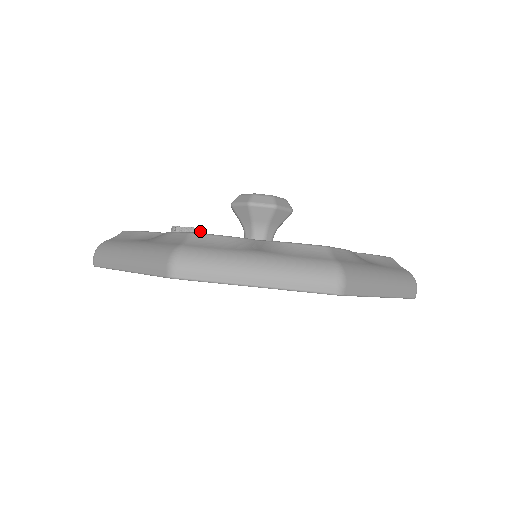
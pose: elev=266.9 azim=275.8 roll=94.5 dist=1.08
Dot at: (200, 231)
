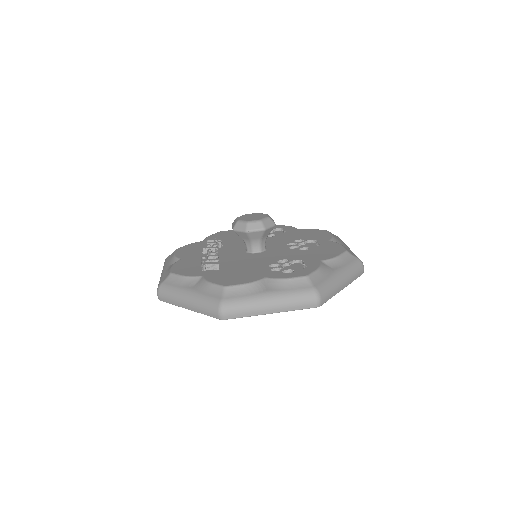
Dot at: occluded
